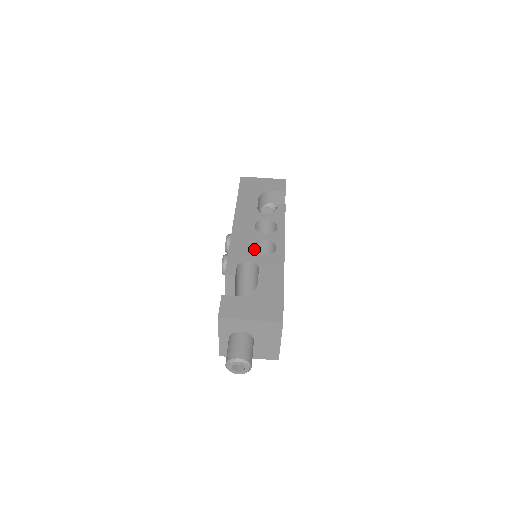
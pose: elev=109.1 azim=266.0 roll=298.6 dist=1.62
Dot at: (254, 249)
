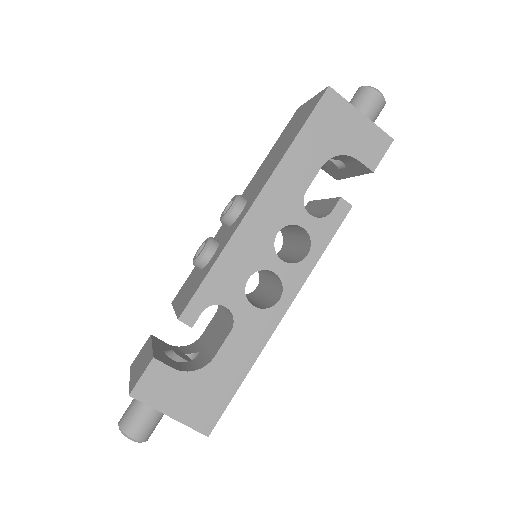
Dot at: occluded
